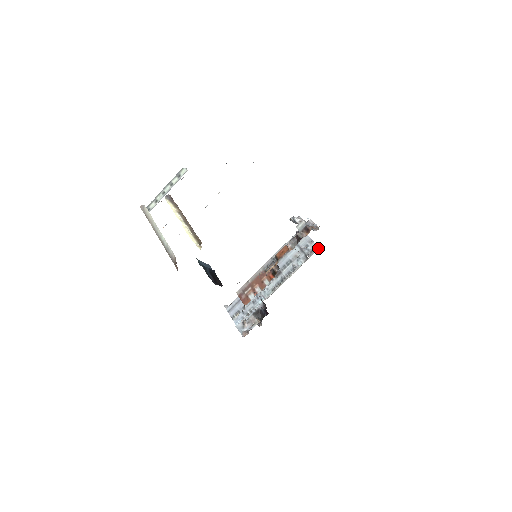
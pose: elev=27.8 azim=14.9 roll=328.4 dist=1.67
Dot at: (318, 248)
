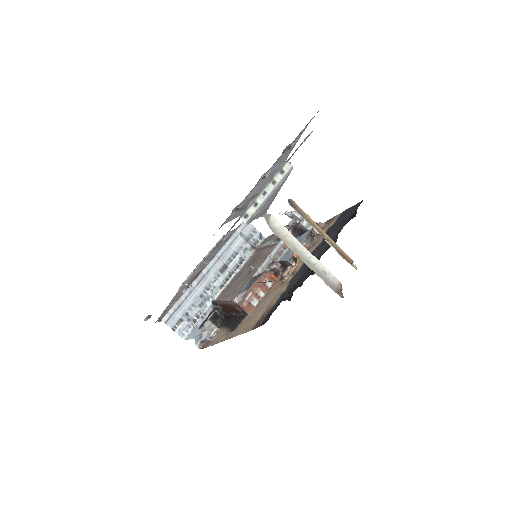
Dot at: (264, 237)
